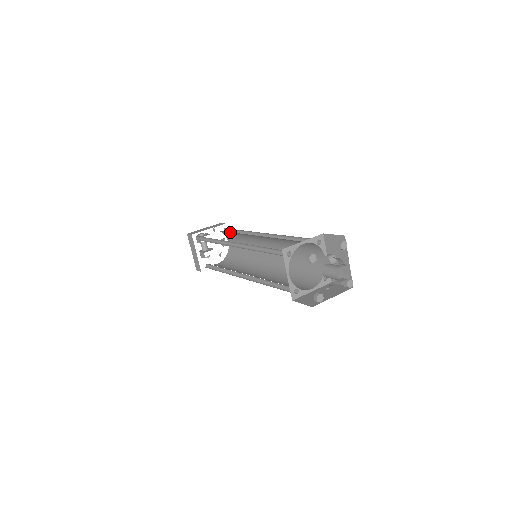
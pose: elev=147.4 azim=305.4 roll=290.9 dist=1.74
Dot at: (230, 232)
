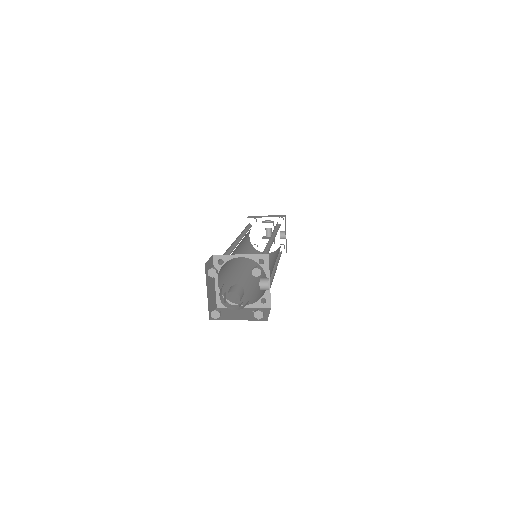
Dot at: occluded
